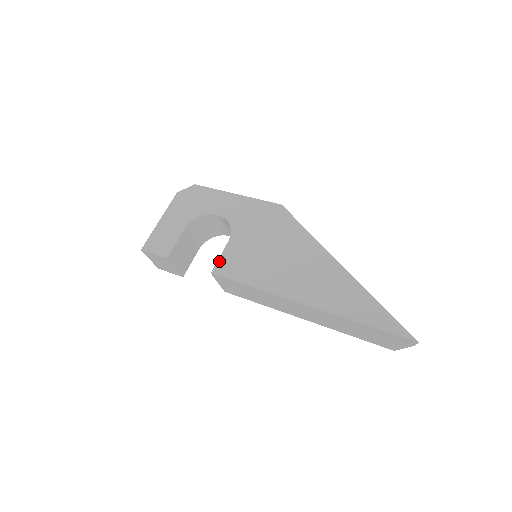
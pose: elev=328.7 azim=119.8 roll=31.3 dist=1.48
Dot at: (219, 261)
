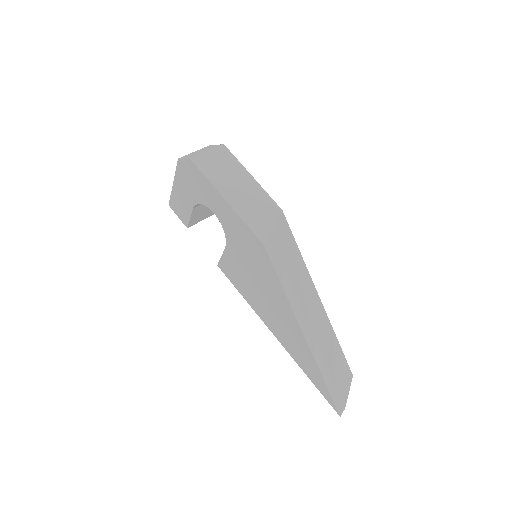
Dot at: (221, 260)
